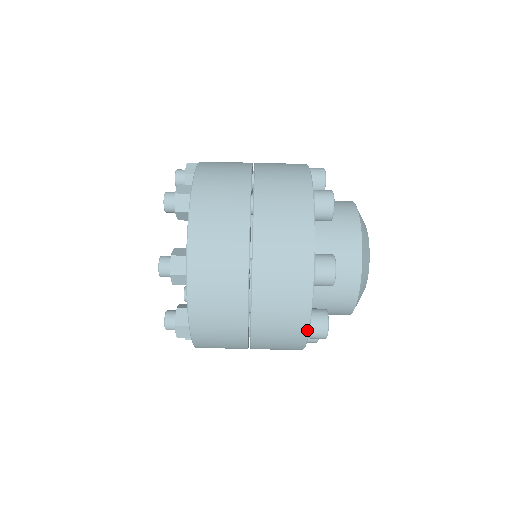
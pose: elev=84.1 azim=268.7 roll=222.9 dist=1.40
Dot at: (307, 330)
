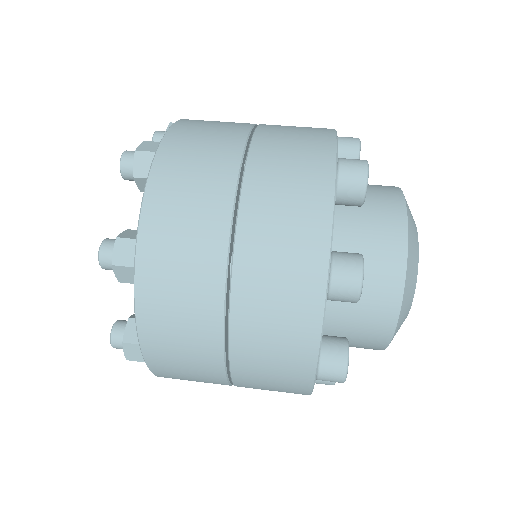
Dot at: (314, 367)
